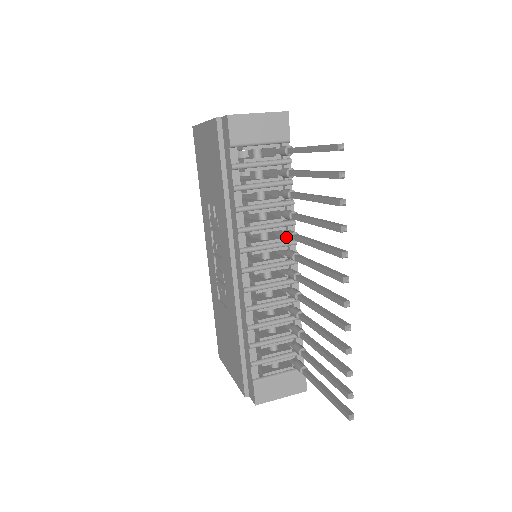
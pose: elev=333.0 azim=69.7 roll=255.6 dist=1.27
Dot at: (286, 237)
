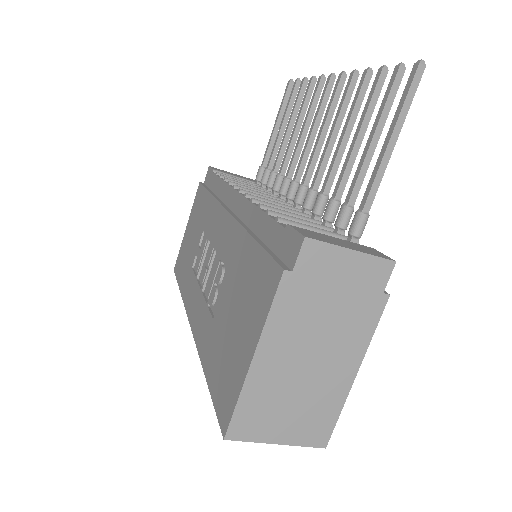
Dot at: (280, 190)
